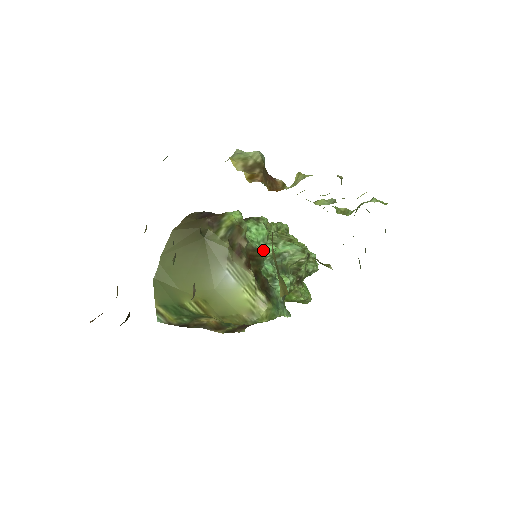
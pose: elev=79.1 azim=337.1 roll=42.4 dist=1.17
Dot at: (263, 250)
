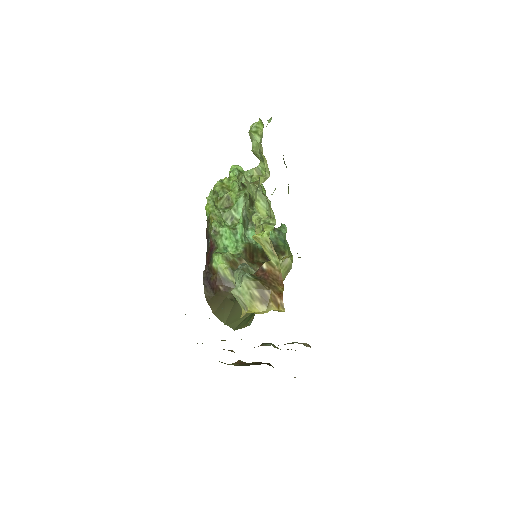
Dot at: (241, 238)
